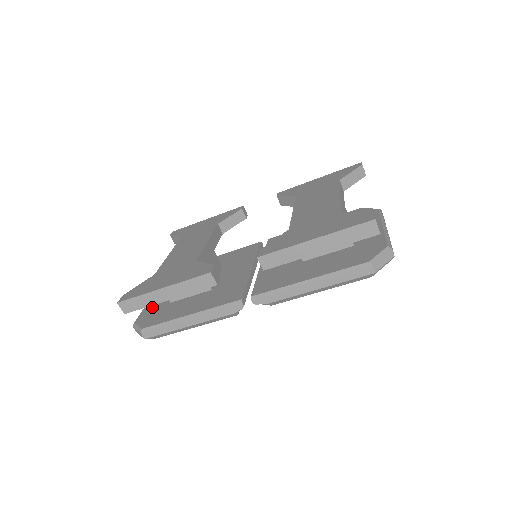
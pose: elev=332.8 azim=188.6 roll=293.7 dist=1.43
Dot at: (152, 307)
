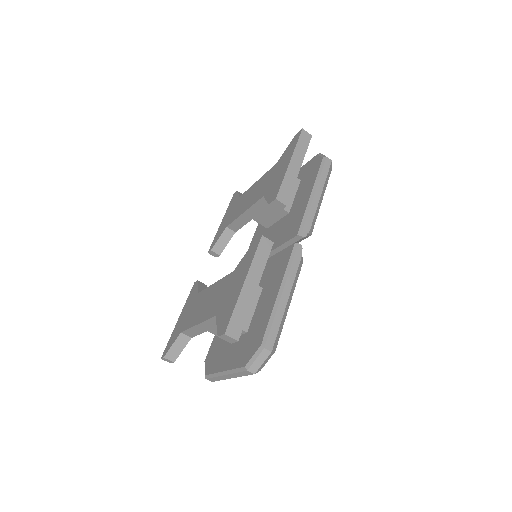
Dot at: (237, 356)
